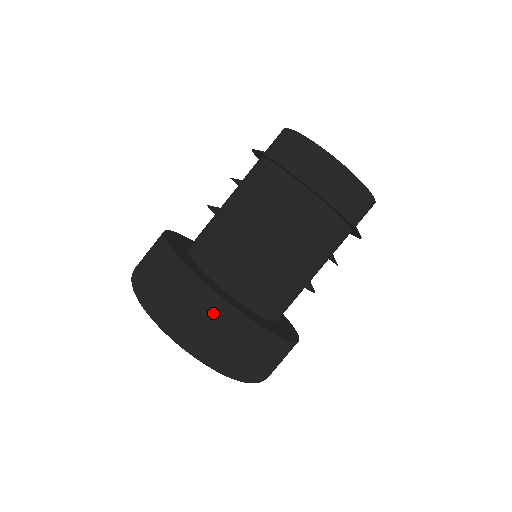
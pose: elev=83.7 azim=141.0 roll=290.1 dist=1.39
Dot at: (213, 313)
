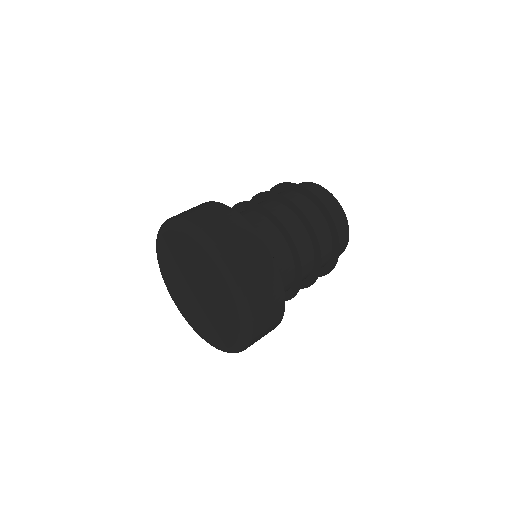
Dot at: occluded
